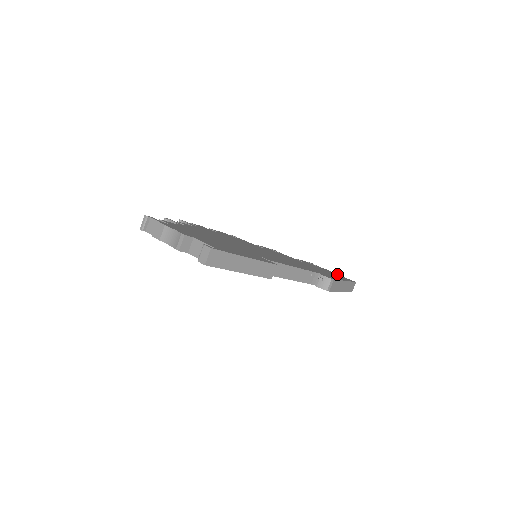
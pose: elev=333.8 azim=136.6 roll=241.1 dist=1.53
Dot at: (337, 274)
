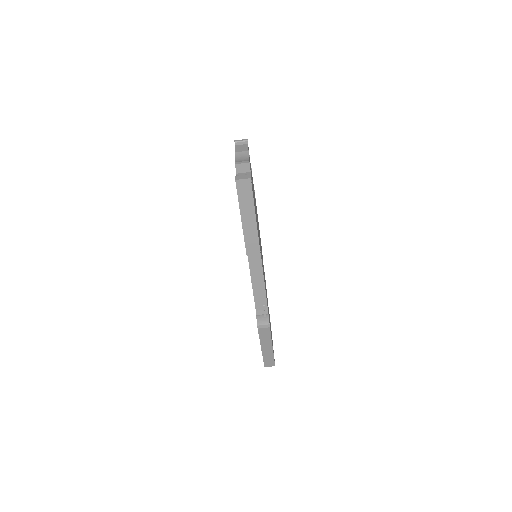
Dot at: occluded
